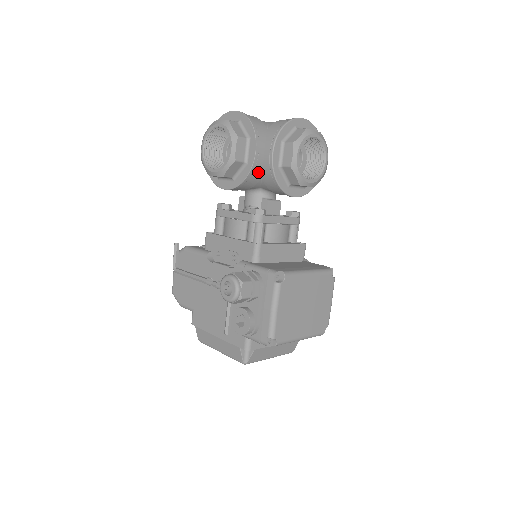
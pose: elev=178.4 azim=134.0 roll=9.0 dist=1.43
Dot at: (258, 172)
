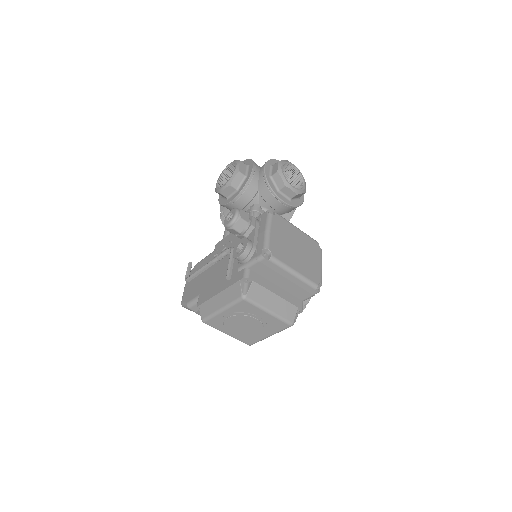
Dot at: (255, 183)
